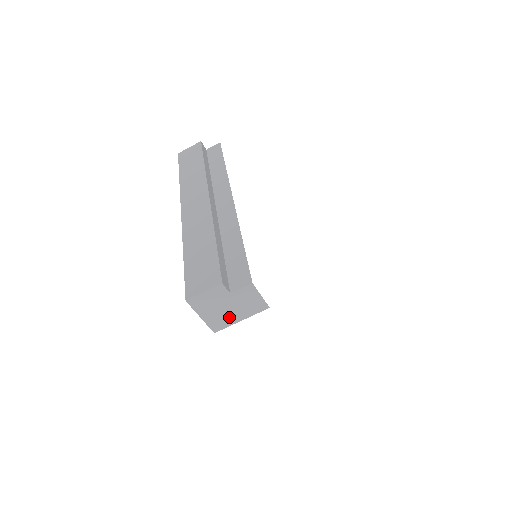
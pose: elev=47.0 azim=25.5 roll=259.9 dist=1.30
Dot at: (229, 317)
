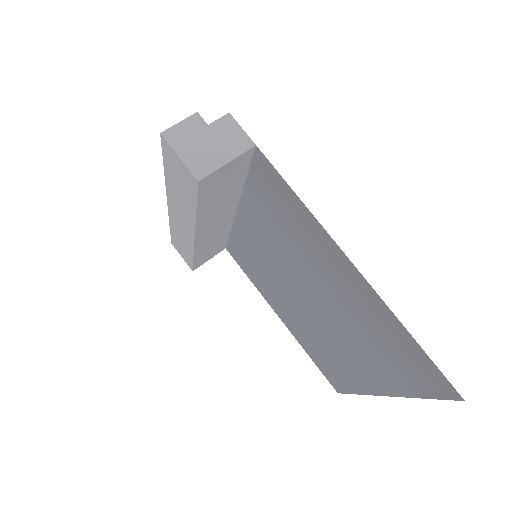
Dot at: (212, 158)
